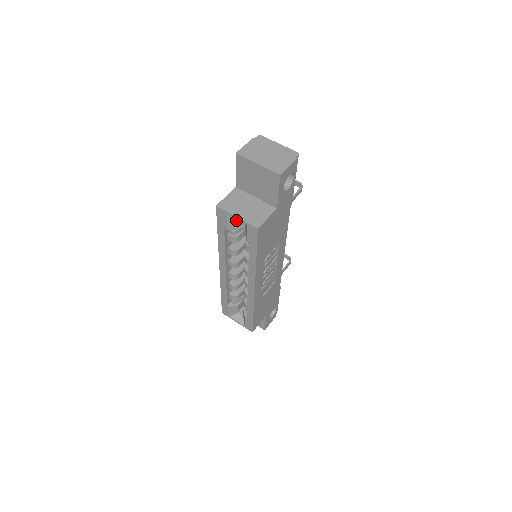
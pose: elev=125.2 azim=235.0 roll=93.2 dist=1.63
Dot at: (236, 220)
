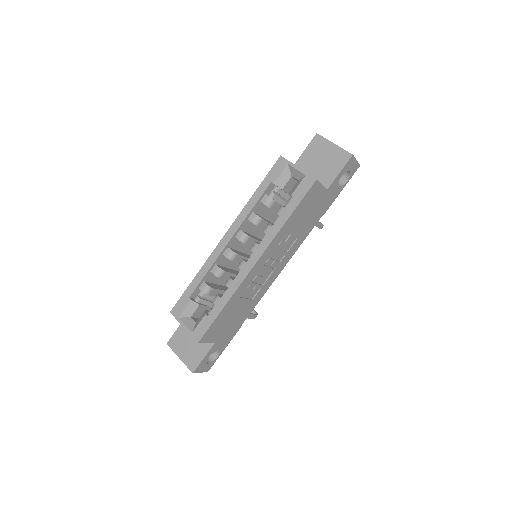
Dot at: (288, 178)
